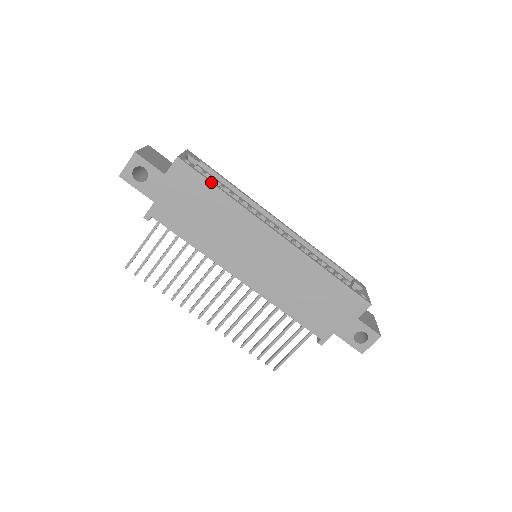
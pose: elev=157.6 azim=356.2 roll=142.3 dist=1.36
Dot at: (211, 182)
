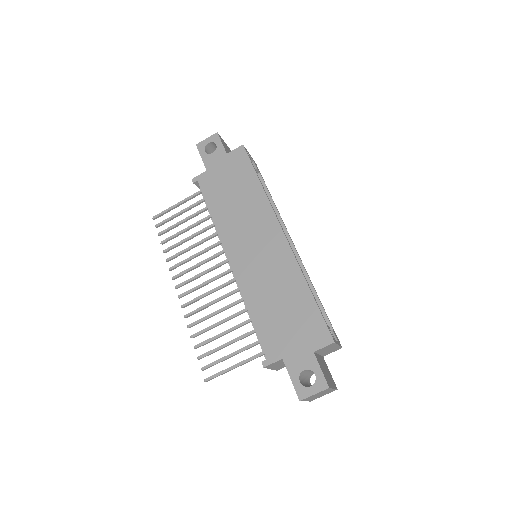
Dot at: (255, 170)
